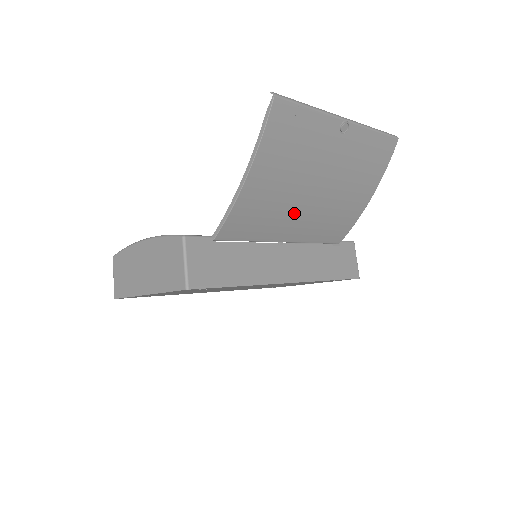
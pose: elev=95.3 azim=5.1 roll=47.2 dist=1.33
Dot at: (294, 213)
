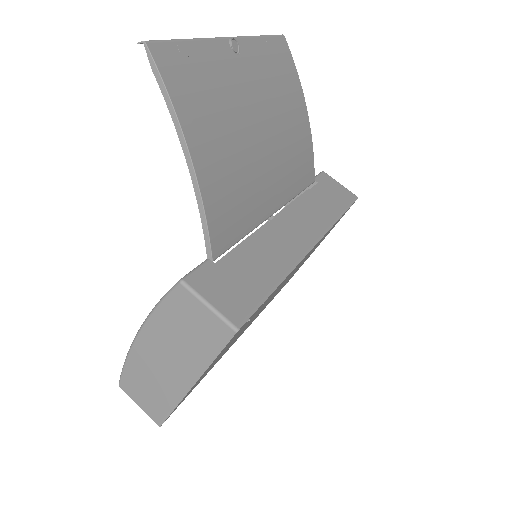
Dot at: (260, 173)
